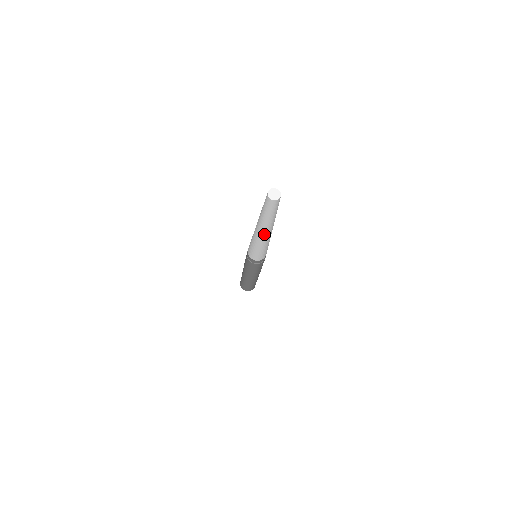
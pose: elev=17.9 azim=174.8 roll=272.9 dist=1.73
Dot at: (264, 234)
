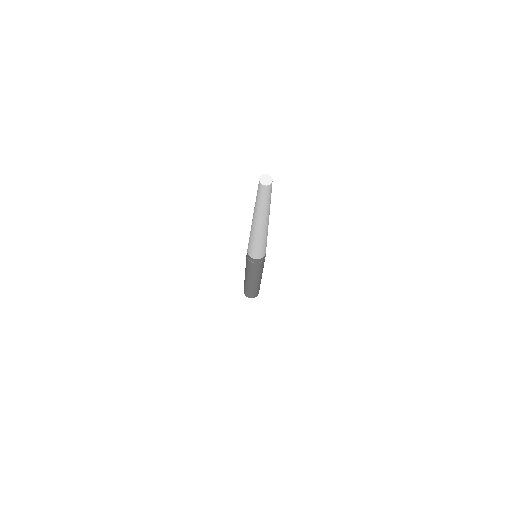
Dot at: (256, 225)
